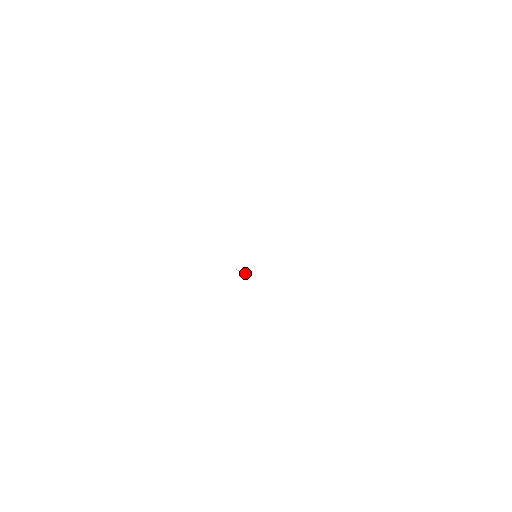
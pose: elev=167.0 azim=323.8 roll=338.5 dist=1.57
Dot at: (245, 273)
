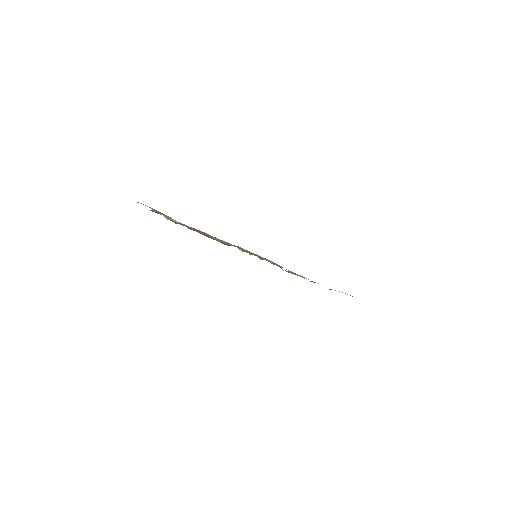
Dot at: occluded
